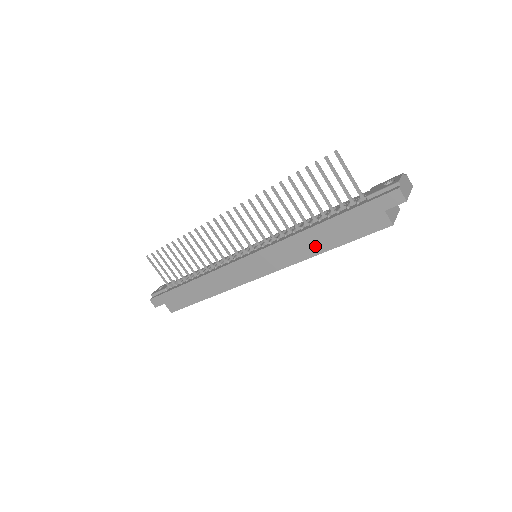
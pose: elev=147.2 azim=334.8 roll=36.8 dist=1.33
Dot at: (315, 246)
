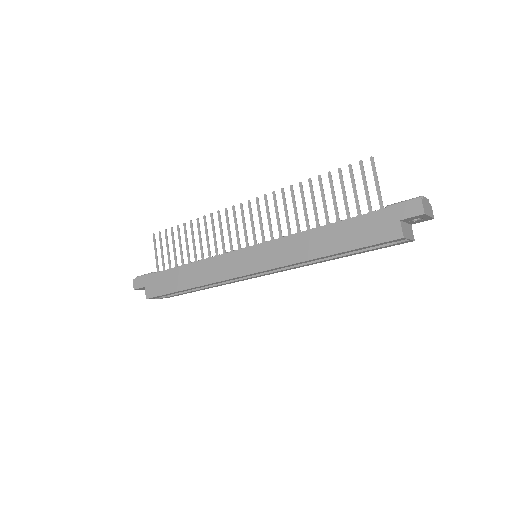
Dot at: (318, 248)
